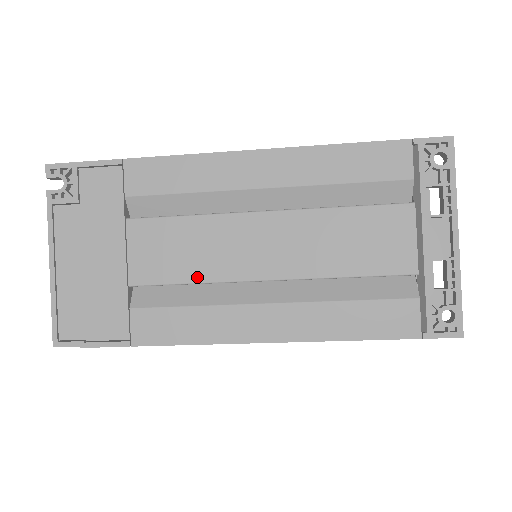
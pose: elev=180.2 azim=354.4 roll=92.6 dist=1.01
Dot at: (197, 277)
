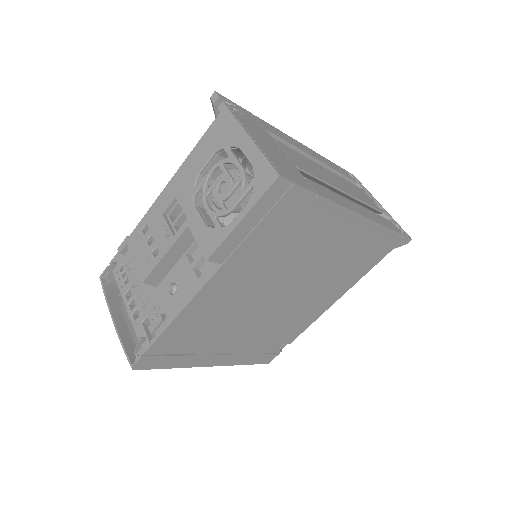
Dot at: (320, 178)
